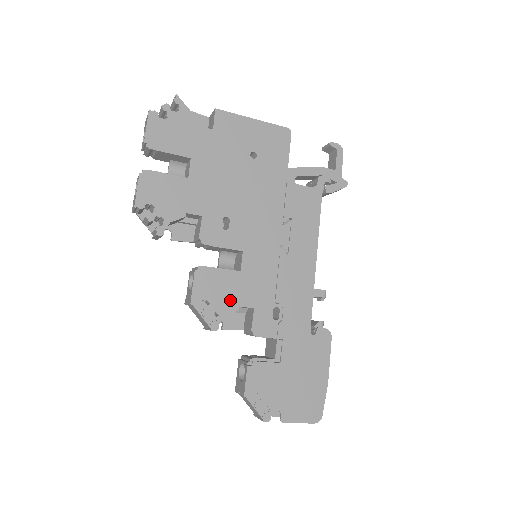
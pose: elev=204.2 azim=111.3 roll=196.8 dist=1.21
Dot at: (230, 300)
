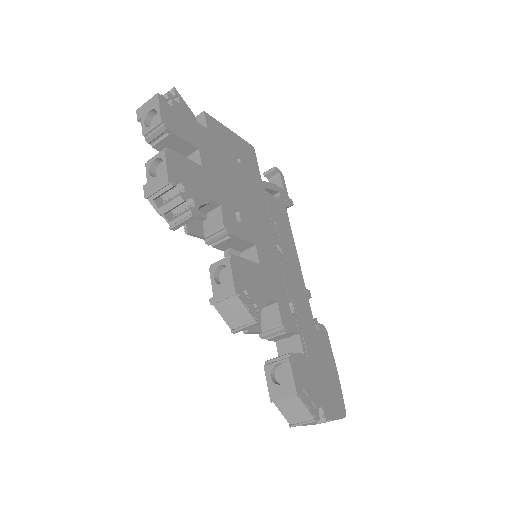
Dot at: (261, 292)
